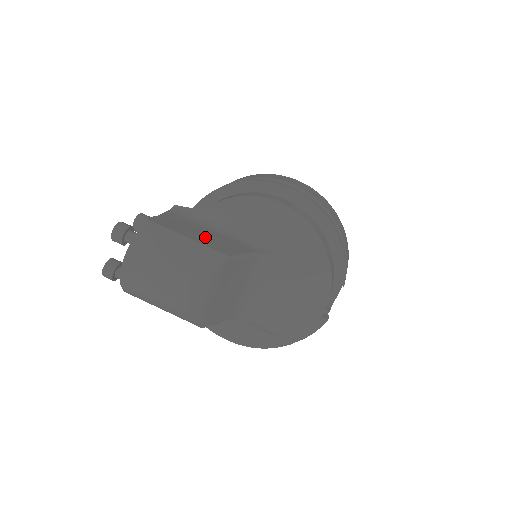
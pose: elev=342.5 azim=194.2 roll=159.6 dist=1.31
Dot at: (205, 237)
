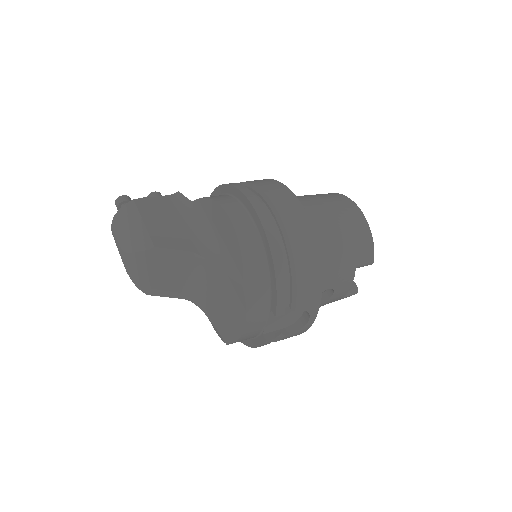
Dot at: (161, 225)
